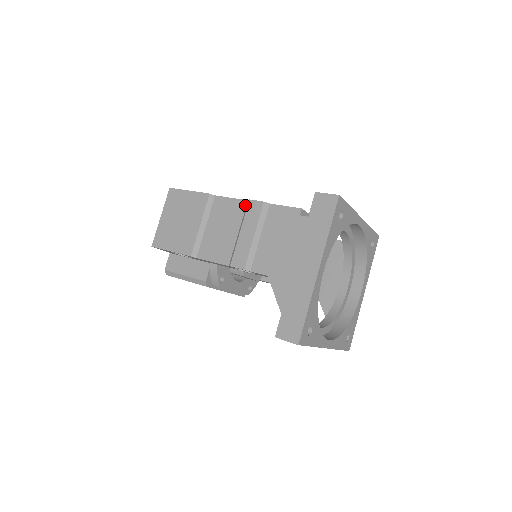
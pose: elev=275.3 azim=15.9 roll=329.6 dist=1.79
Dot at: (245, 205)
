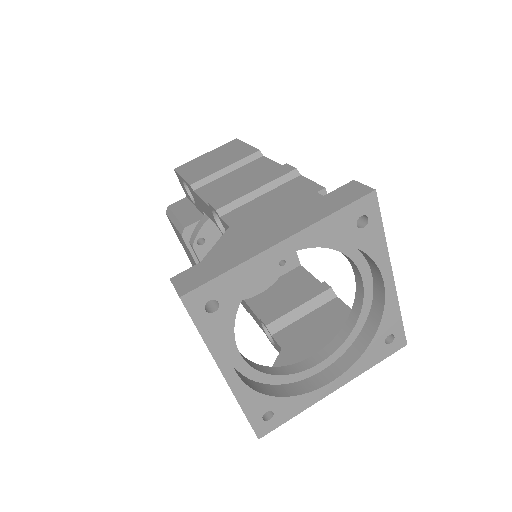
Dot at: occluded
